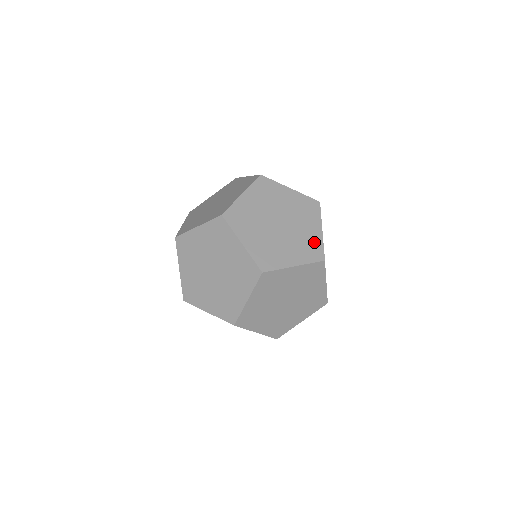
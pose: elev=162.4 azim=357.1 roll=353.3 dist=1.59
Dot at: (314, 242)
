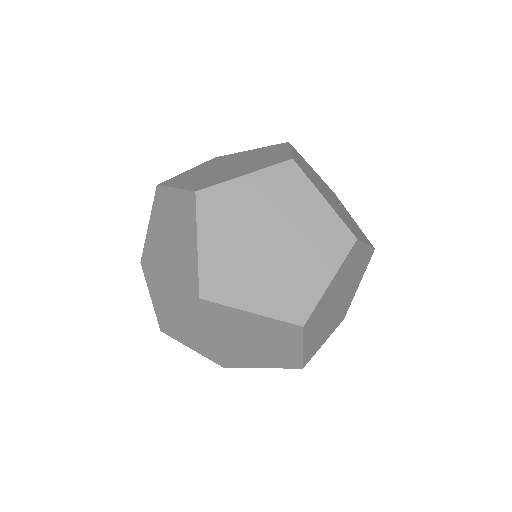
Dot at: (328, 226)
